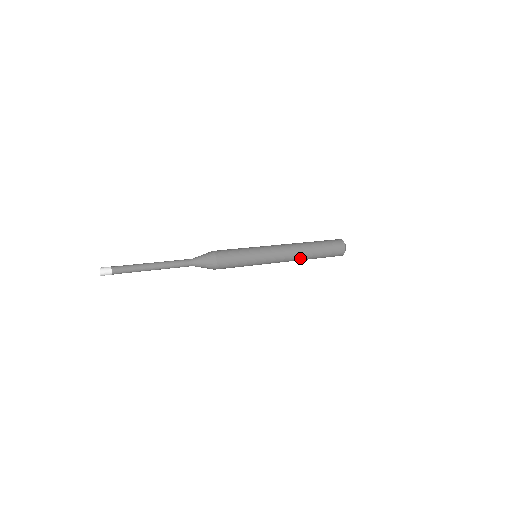
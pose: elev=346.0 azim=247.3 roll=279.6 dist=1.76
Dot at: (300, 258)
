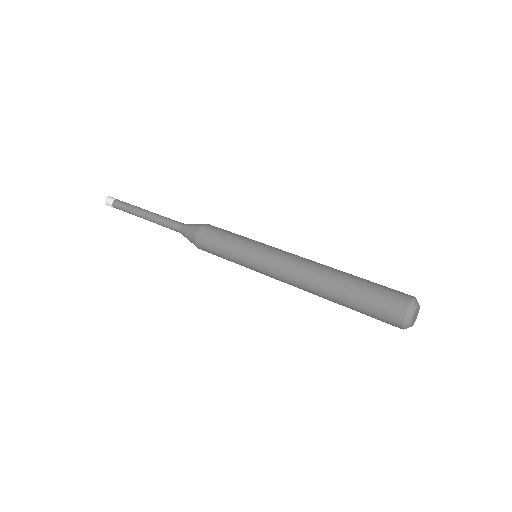
Dot at: (314, 293)
